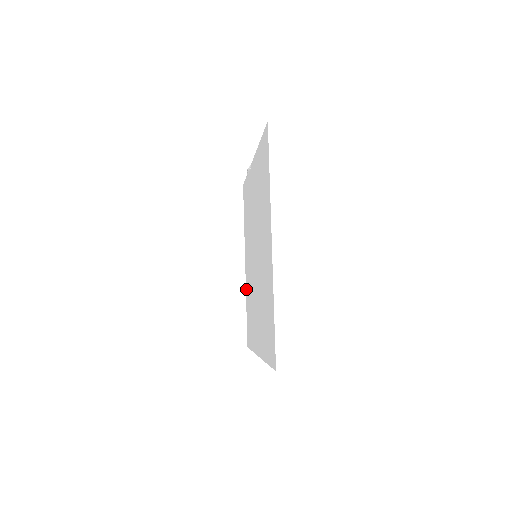
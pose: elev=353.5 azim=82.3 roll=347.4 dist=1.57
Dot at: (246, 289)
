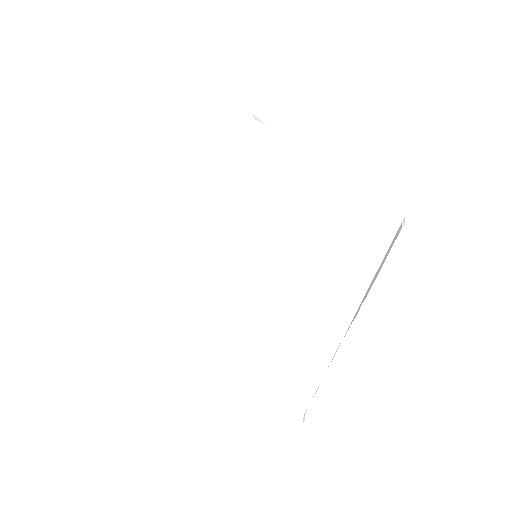
Dot at: (179, 227)
